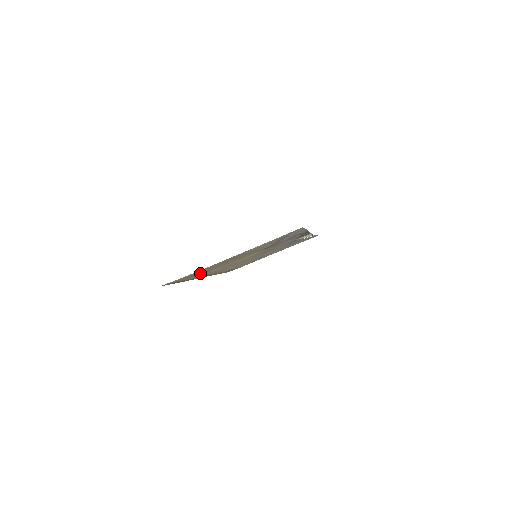
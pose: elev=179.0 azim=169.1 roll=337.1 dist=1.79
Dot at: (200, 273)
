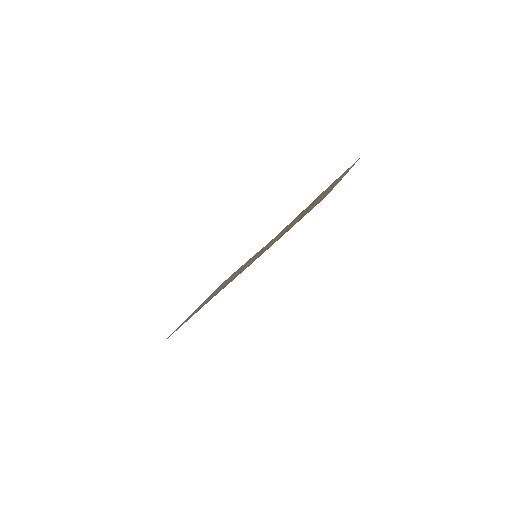
Dot at: occluded
